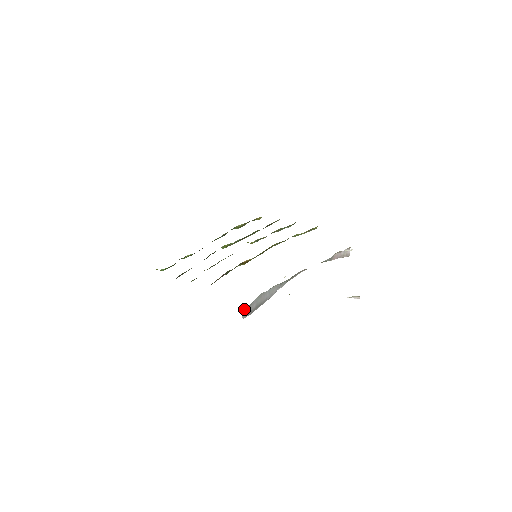
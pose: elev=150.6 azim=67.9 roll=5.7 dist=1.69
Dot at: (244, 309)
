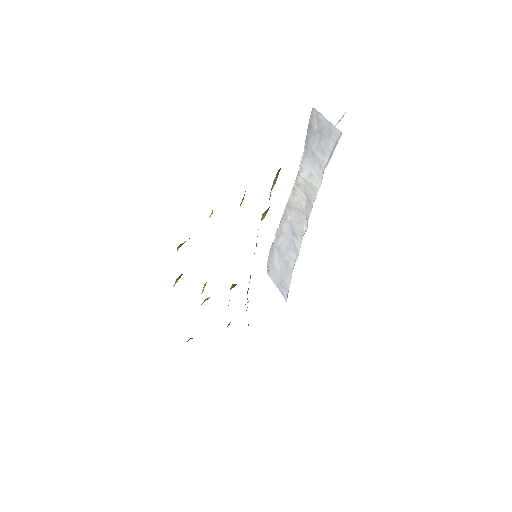
Dot at: occluded
